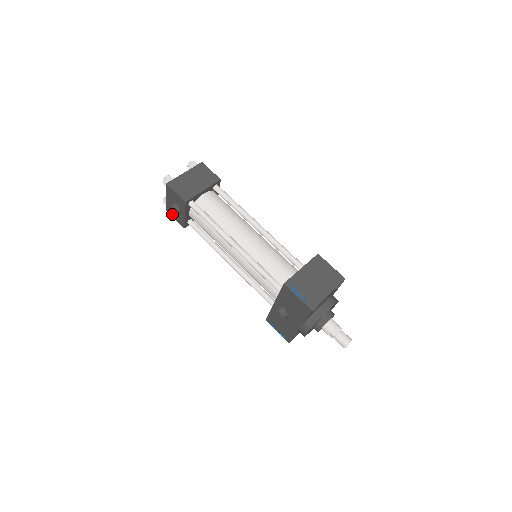
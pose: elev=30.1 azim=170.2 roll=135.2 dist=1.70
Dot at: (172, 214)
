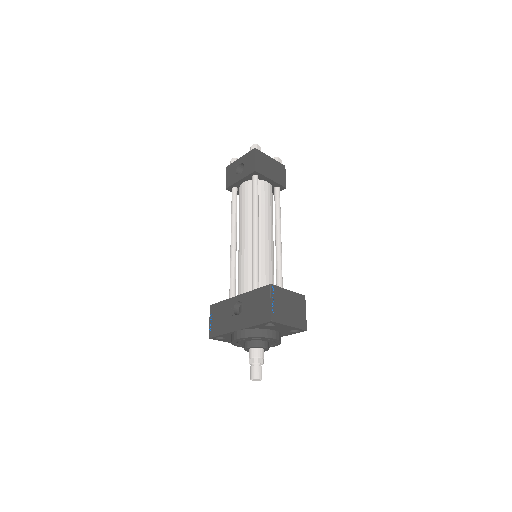
Dot at: (229, 172)
